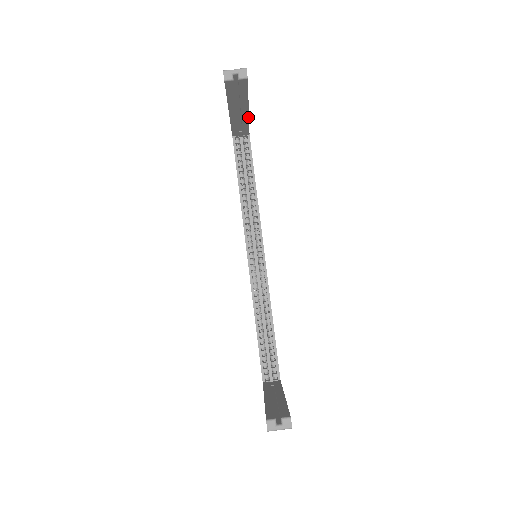
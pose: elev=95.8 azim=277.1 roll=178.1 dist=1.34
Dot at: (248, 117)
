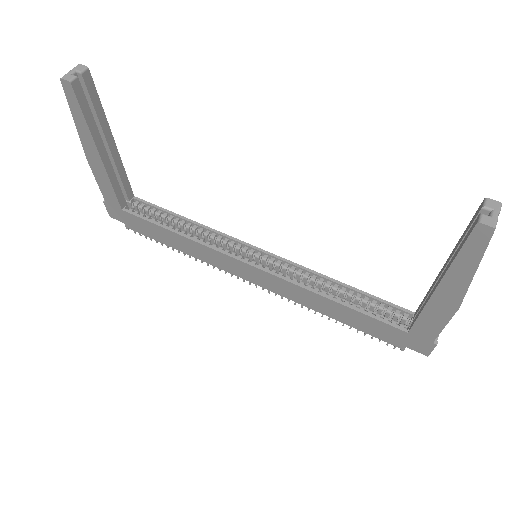
Dot at: (119, 157)
